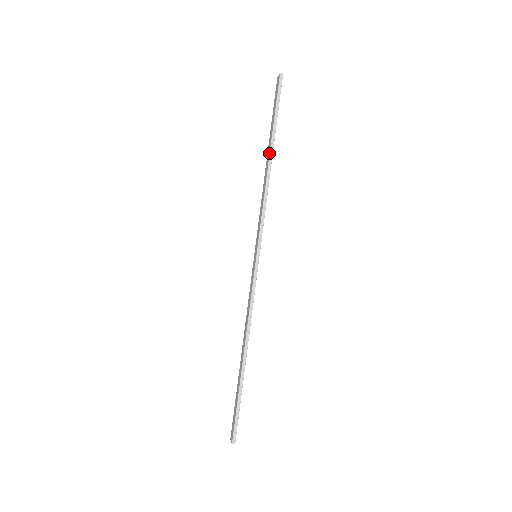
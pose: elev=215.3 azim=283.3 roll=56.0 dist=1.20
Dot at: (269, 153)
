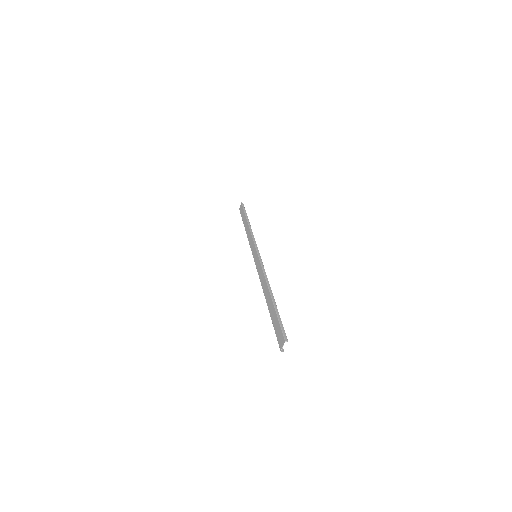
Dot at: (247, 221)
